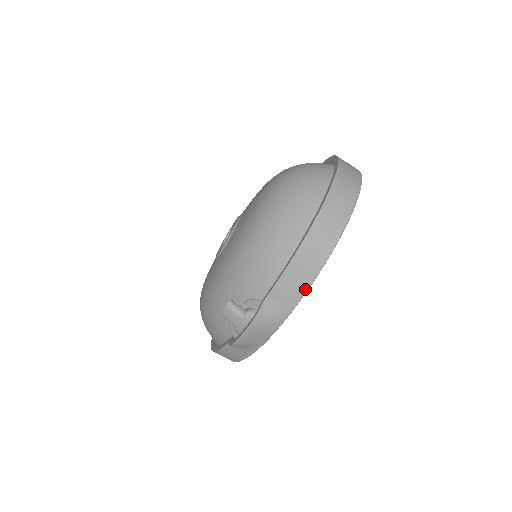
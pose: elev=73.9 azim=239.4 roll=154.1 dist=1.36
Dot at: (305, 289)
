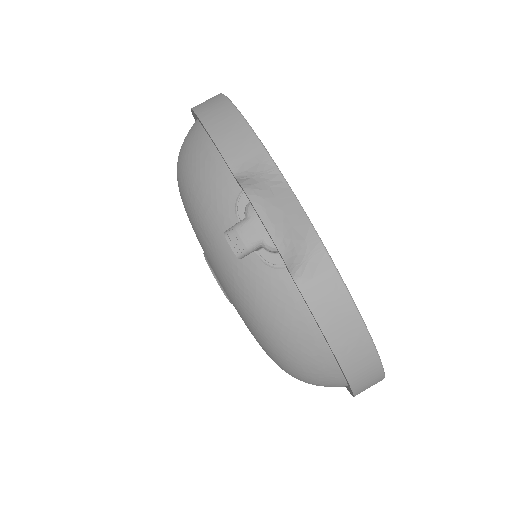
Dot at: (249, 131)
